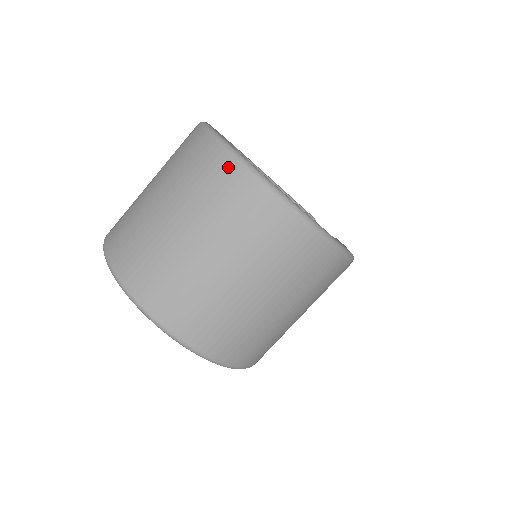
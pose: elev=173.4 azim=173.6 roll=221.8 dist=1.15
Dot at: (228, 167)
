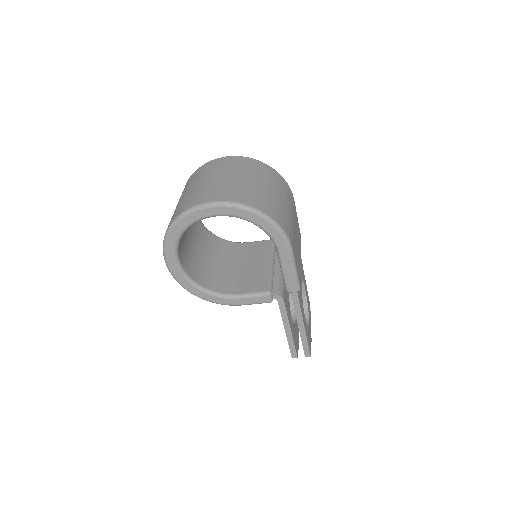
Dot at: (203, 166)
